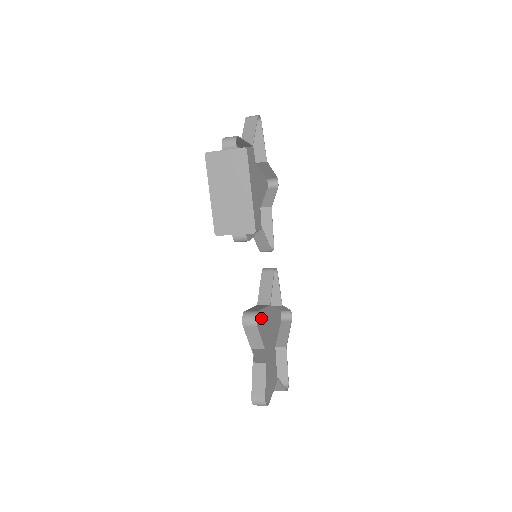
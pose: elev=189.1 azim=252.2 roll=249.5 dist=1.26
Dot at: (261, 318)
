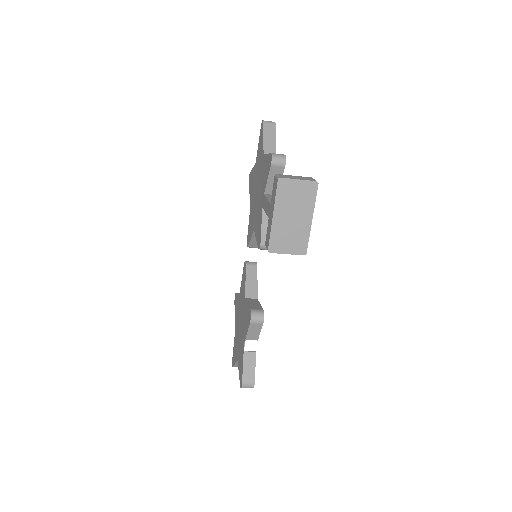
Dot at: (243, 308)
